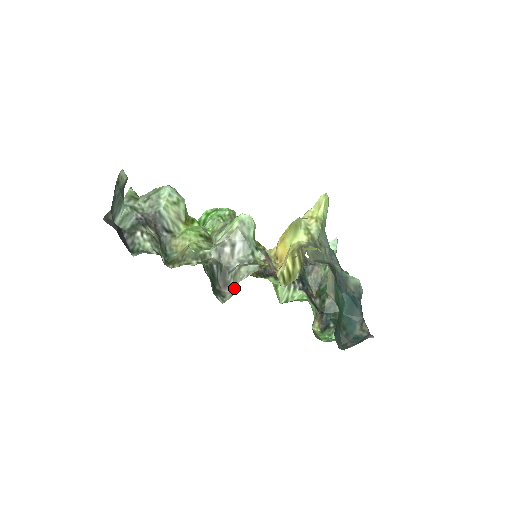
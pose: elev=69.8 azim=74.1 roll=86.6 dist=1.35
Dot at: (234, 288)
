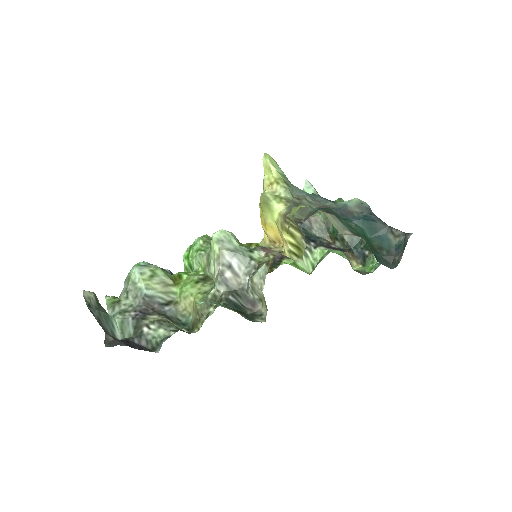
Dot at: (263, 301)
